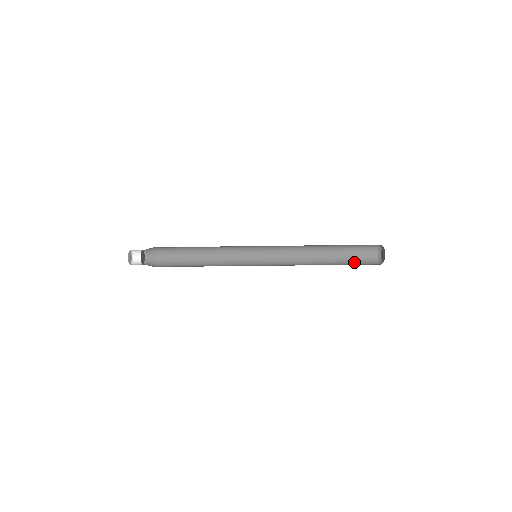
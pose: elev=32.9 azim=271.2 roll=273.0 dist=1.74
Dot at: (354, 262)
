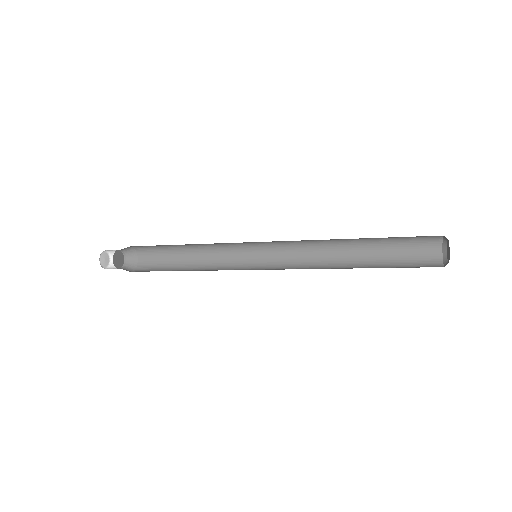
Dot at: (402, 263)
